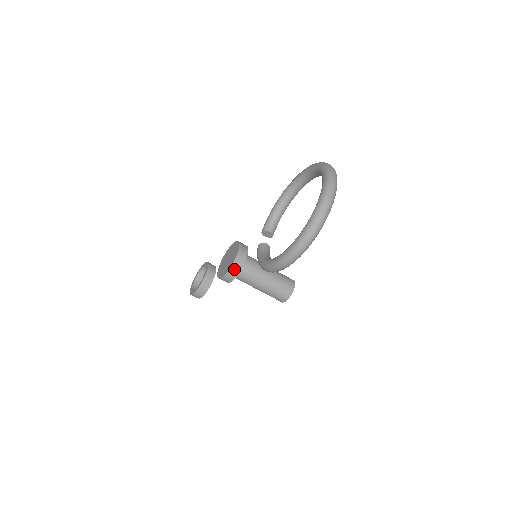
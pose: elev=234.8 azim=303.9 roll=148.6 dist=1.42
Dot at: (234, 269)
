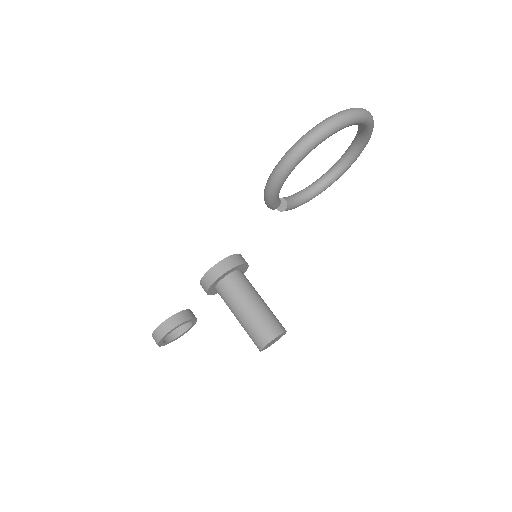
Dot at: (225, 264)
